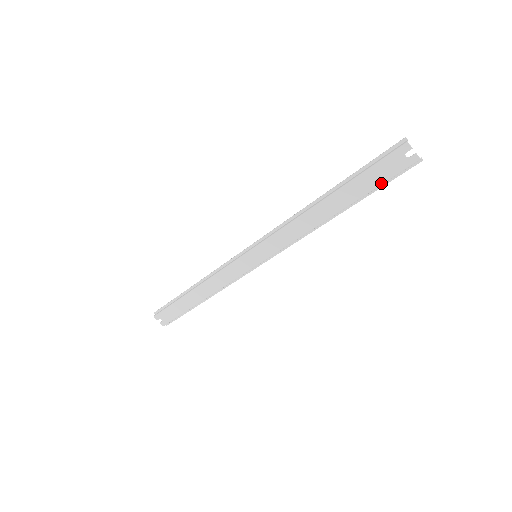
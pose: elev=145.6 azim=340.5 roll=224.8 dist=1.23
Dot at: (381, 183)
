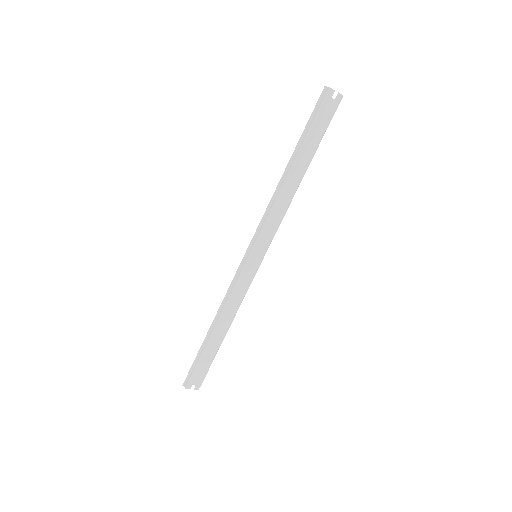
Dot at: (325, 130)
